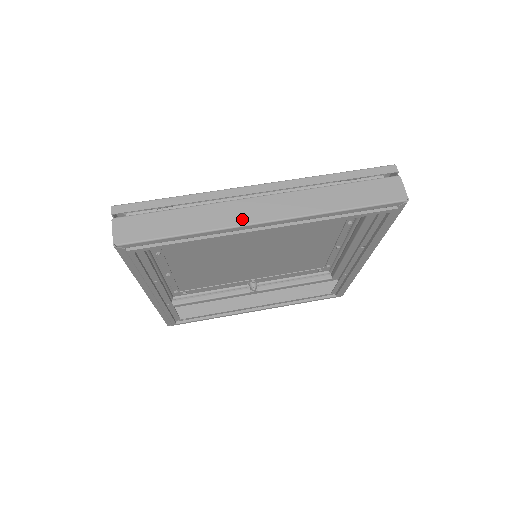
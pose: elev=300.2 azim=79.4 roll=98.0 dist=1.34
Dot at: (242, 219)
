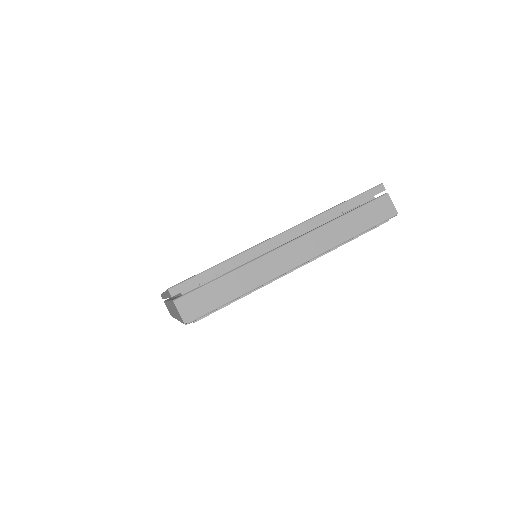
Dot at: (281, 269)
